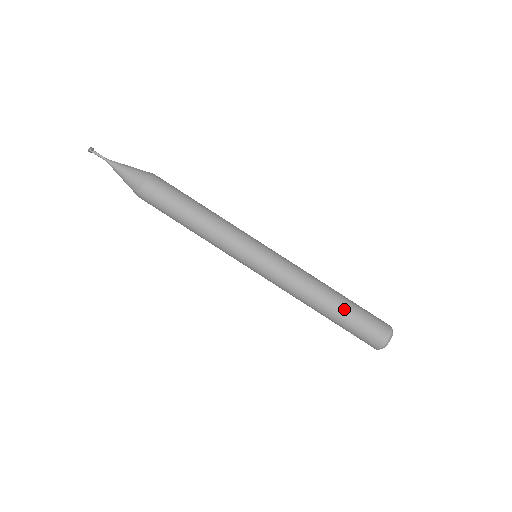
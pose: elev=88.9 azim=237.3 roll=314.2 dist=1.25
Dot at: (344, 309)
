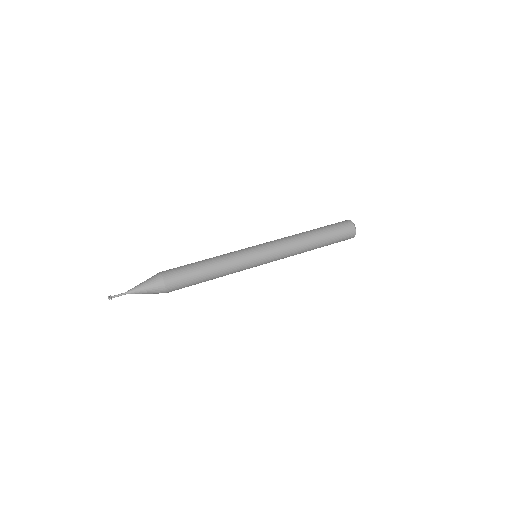
Dot at: (322, 234)
